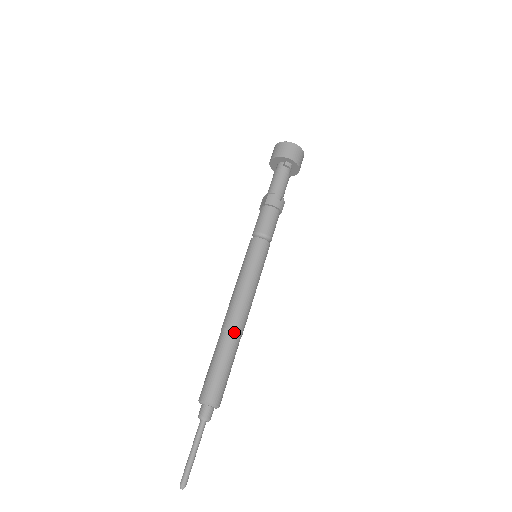
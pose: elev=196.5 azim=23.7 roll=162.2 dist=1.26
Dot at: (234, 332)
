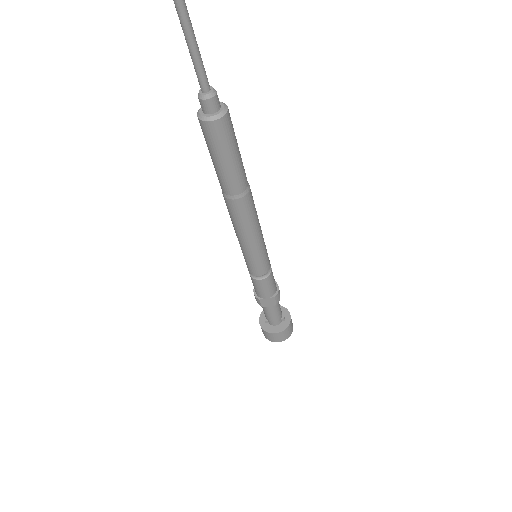
Dot at: occluded
